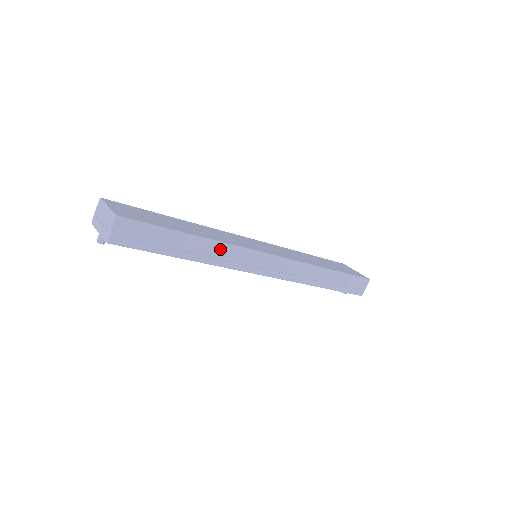
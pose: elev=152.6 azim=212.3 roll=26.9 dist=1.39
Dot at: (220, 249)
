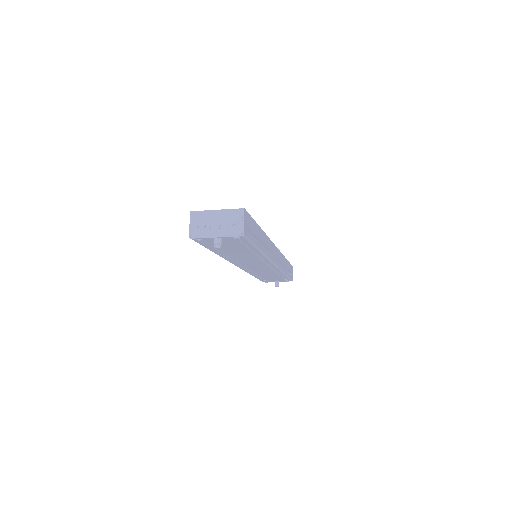
Dot at: (266, 241)
